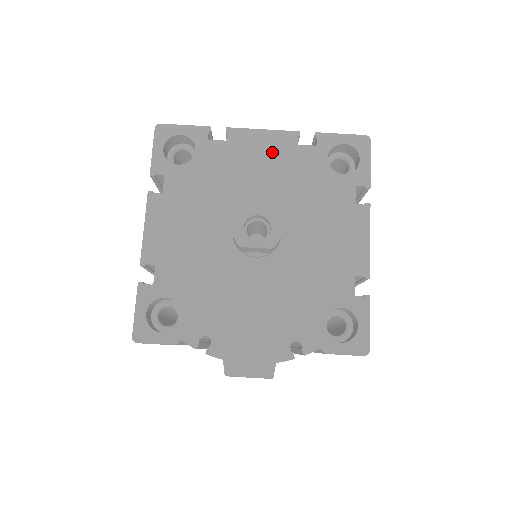
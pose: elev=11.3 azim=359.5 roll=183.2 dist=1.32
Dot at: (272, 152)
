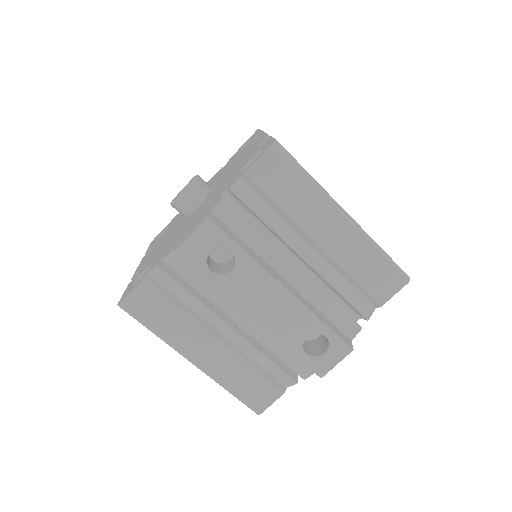
Dot at: occluded
